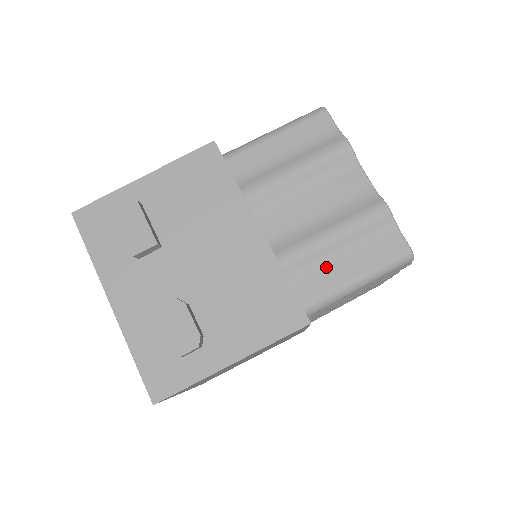
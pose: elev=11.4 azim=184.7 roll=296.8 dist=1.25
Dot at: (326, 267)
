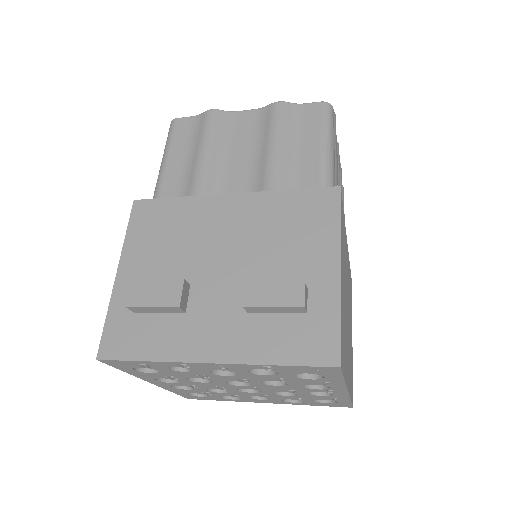
Dot at: (299, 164)
